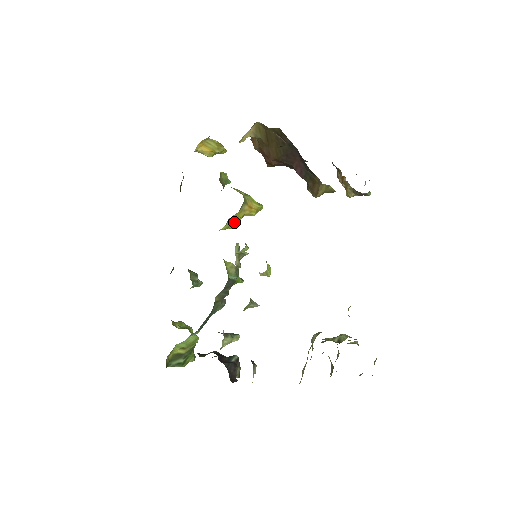
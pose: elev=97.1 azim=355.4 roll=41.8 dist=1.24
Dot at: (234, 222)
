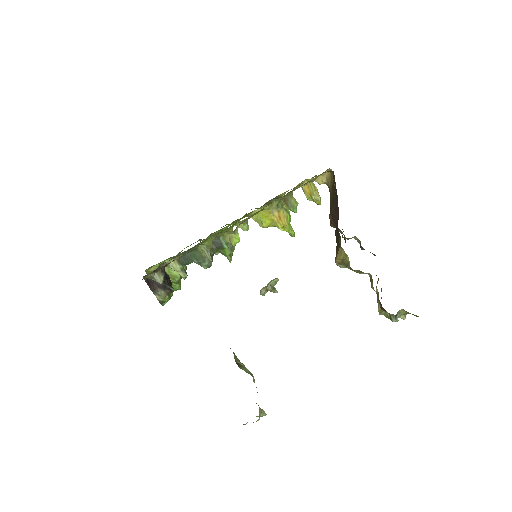
Dot at: (263, 219)
